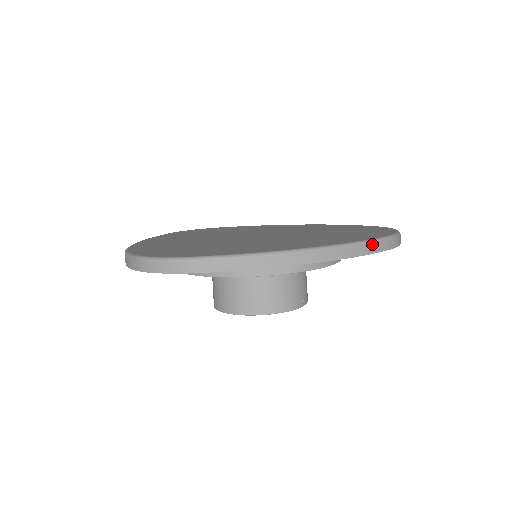
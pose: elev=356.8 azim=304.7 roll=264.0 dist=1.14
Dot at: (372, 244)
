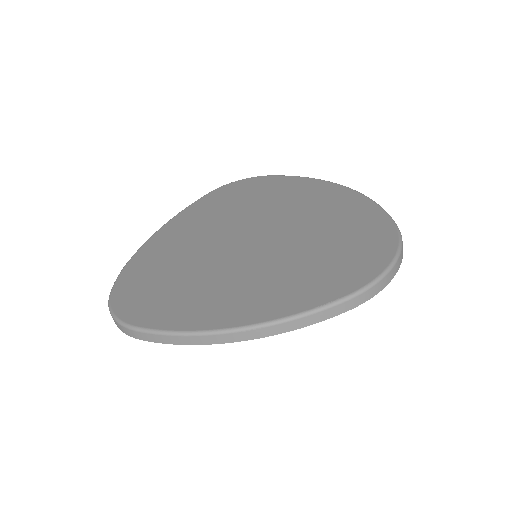
Dot at: (319, 313)
